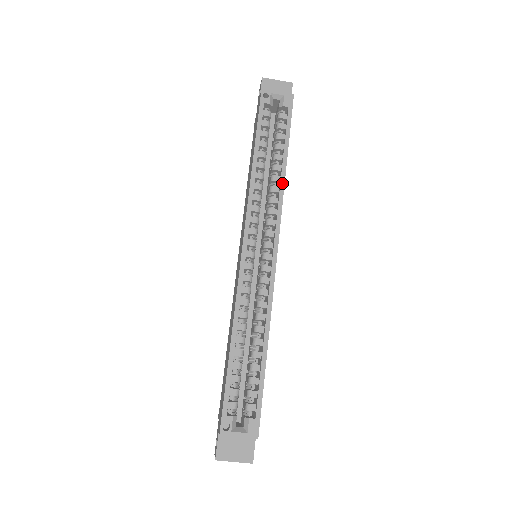
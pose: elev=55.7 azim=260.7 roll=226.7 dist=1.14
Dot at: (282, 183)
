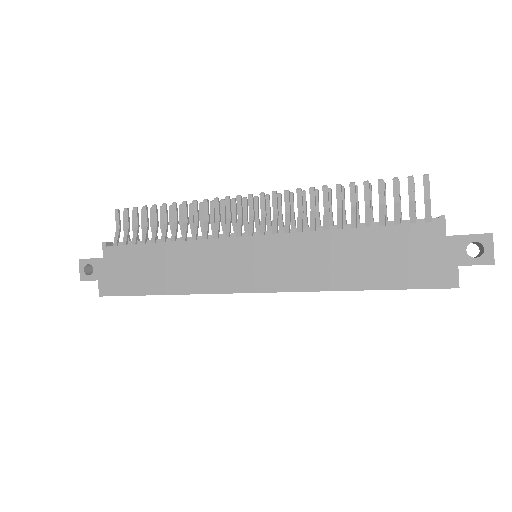
Dot at: occluded
